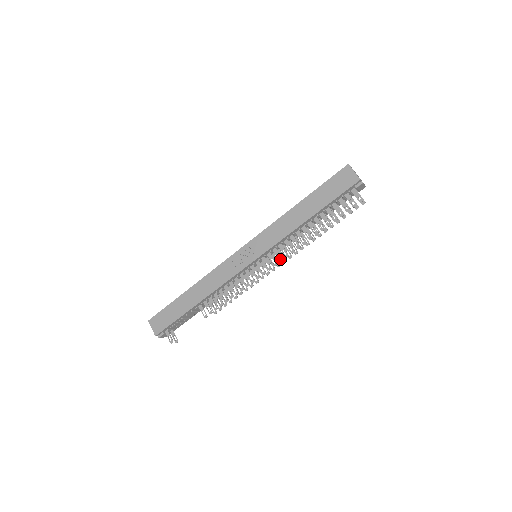
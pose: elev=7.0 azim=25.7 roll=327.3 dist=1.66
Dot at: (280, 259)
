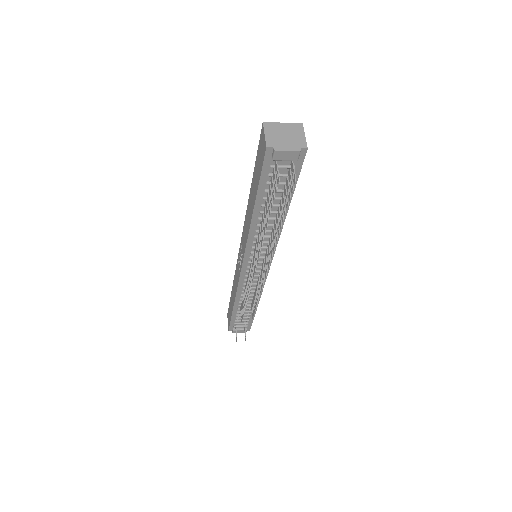
Dot at: (255, 264)
